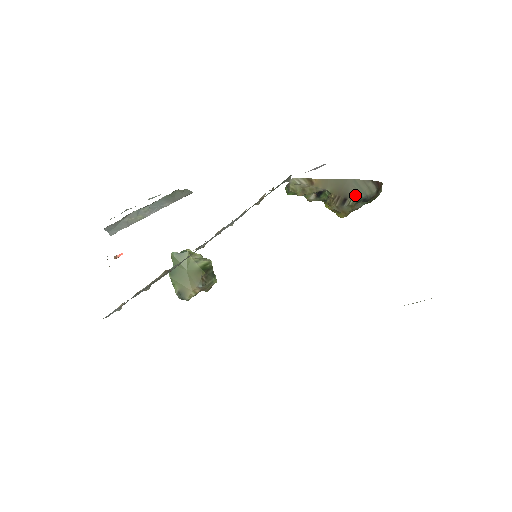
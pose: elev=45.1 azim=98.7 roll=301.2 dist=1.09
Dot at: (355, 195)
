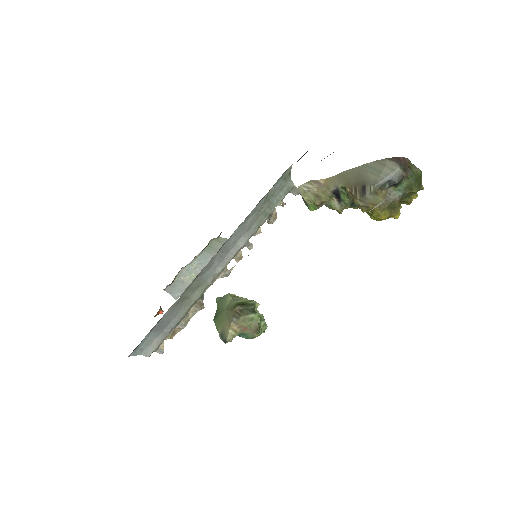
Dot at: (373, 179)
